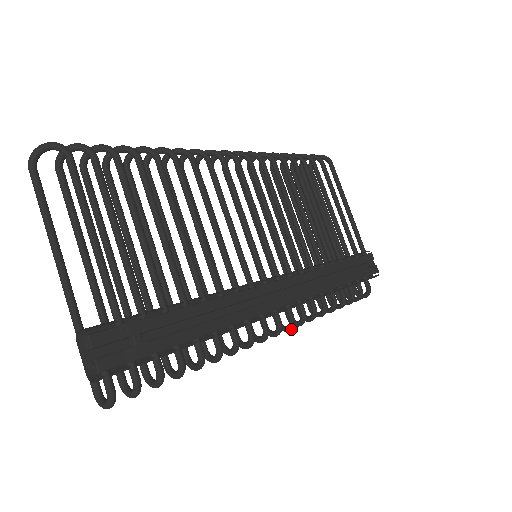
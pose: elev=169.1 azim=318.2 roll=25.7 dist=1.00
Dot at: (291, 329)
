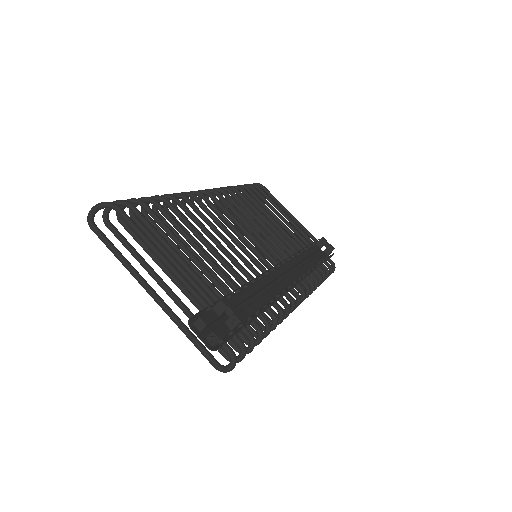
Dot at: (304, 299)
